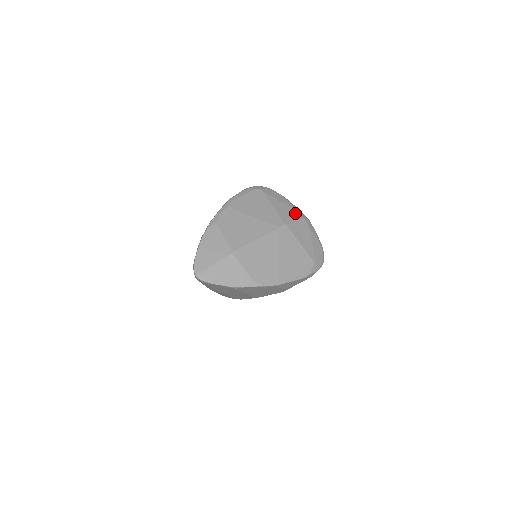
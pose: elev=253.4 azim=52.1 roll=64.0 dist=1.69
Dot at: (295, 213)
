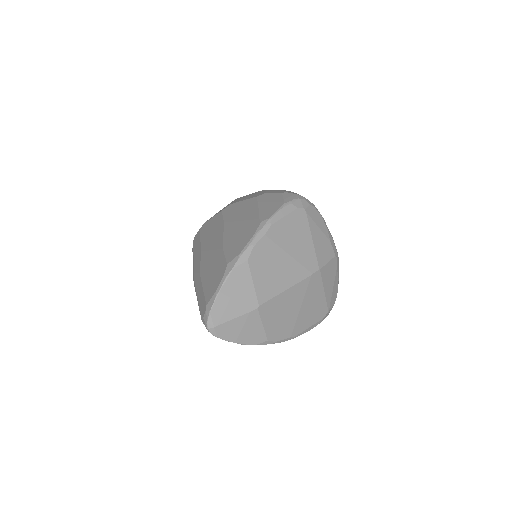
Dot at: (330, 248)
